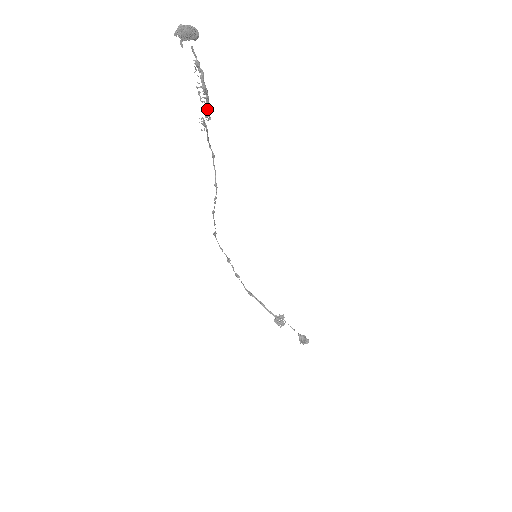
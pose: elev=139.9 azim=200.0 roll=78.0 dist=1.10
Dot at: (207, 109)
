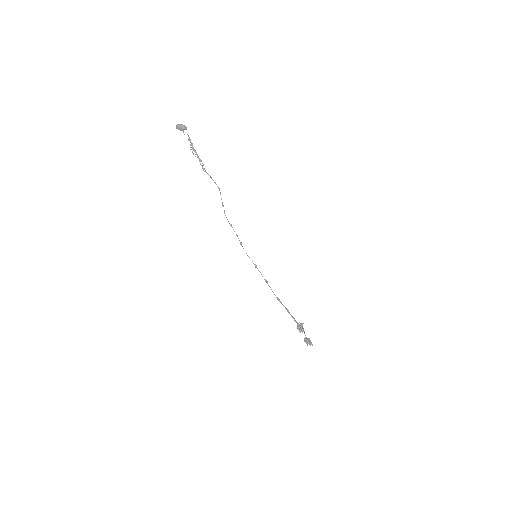
Dot at: (199, 160)
